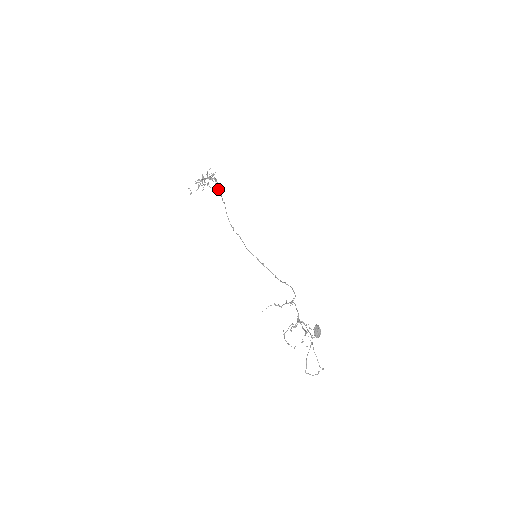
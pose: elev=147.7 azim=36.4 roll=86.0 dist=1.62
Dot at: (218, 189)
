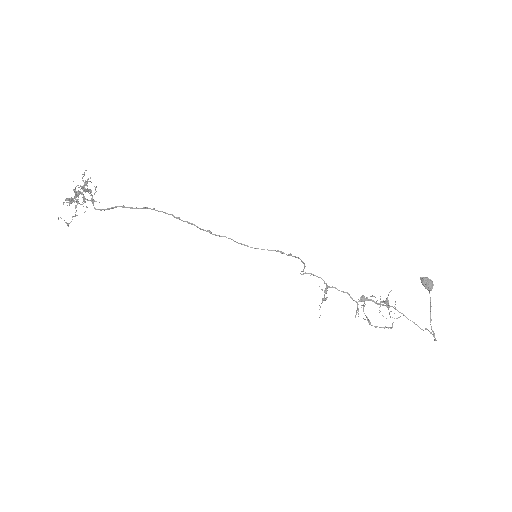
Dot at: occluded
